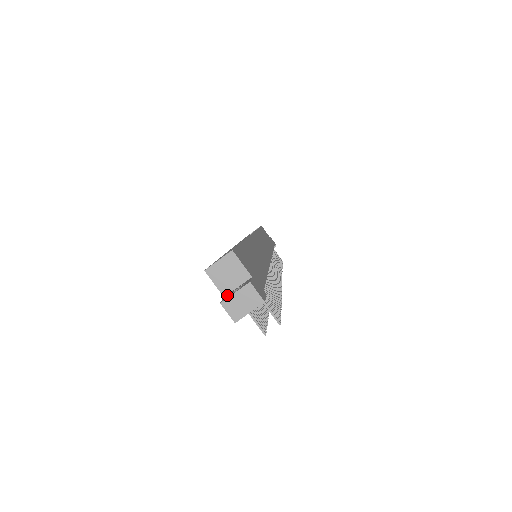
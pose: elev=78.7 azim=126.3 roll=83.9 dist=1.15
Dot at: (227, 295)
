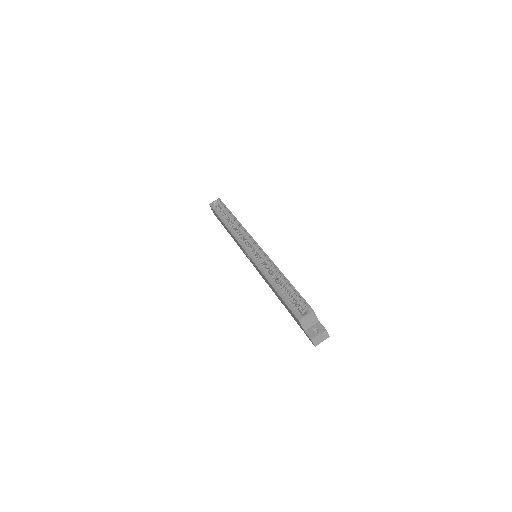
Dot at: (308, 332)
